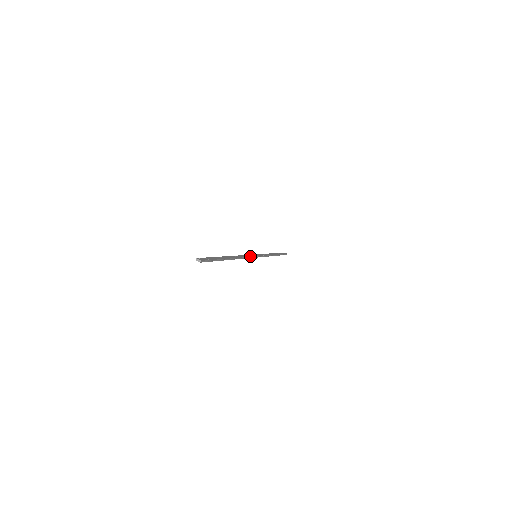
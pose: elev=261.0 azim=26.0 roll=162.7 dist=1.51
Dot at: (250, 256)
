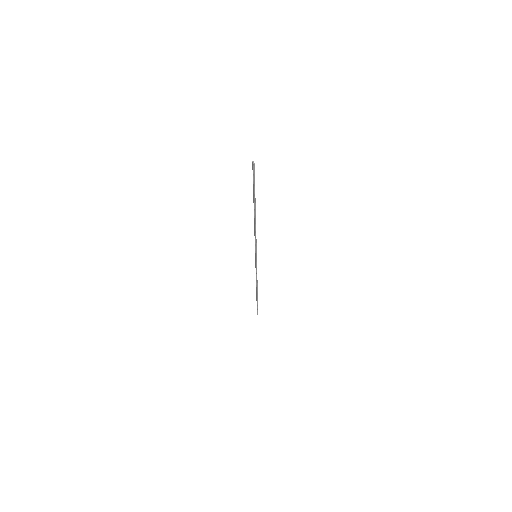
Dot at: occluded
